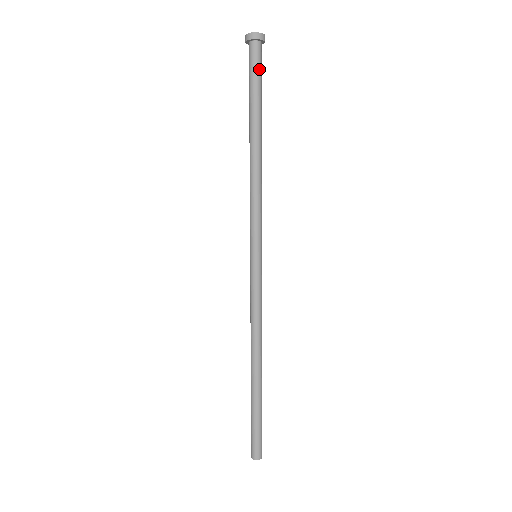
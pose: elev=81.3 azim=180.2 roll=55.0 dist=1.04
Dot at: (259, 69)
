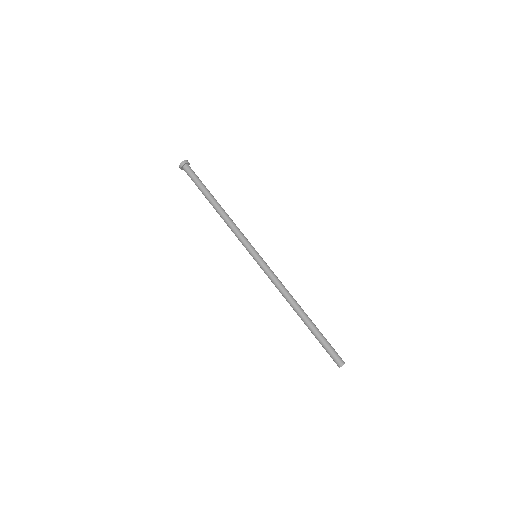
Dot at: (193, 175)
